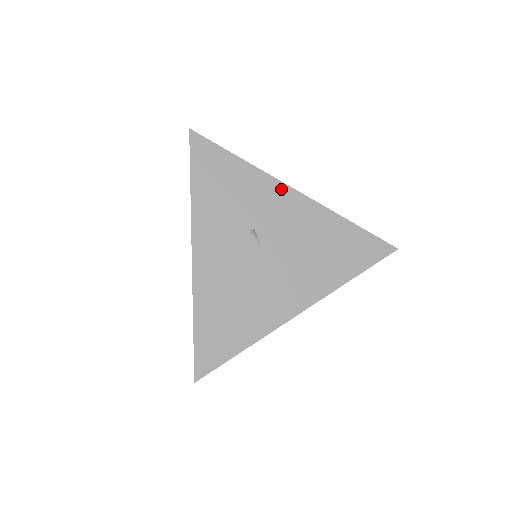
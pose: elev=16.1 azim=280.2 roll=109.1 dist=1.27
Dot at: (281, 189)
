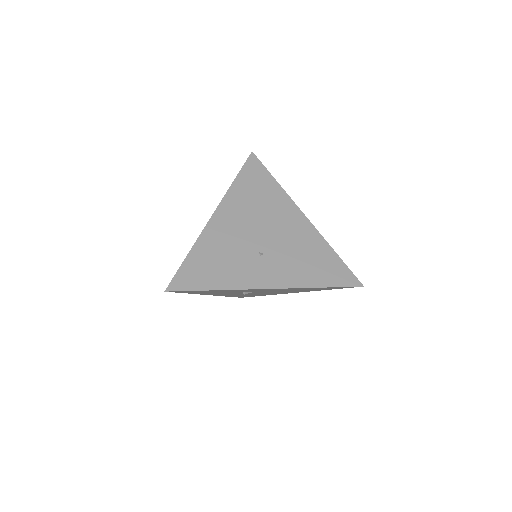
Dot at: occluded
